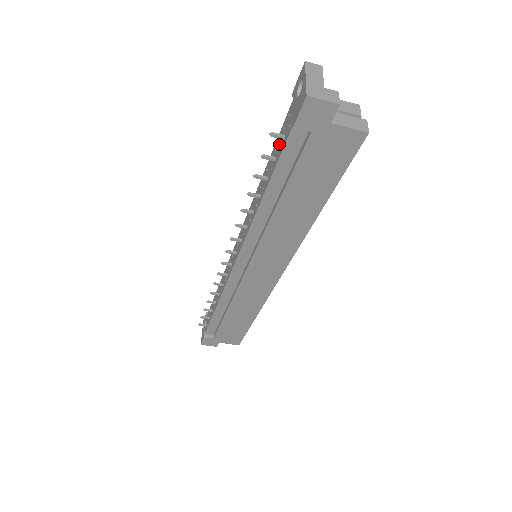
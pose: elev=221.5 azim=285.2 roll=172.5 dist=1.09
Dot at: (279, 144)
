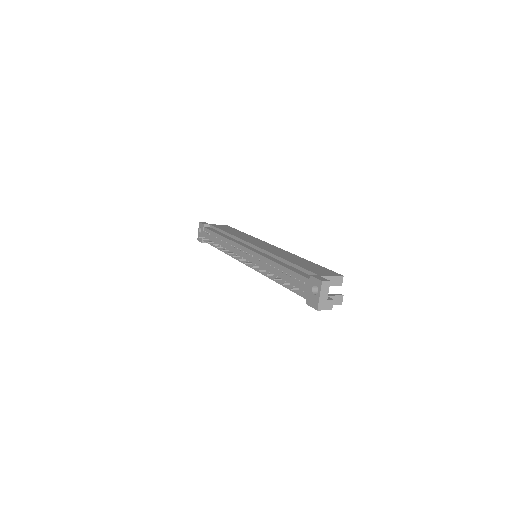
Dot at: (294, 281)
